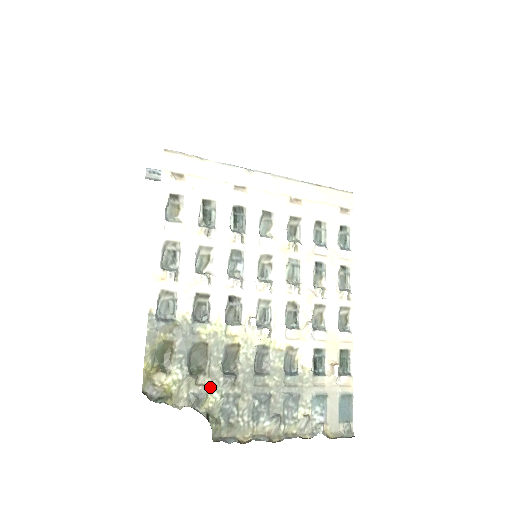
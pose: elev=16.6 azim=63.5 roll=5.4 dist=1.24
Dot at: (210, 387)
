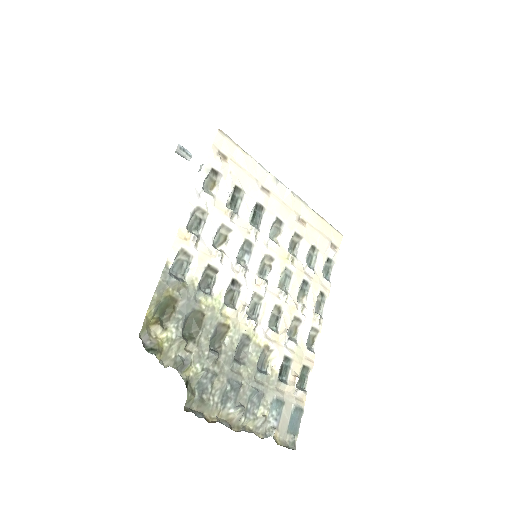
Dot at: (195, 356)
